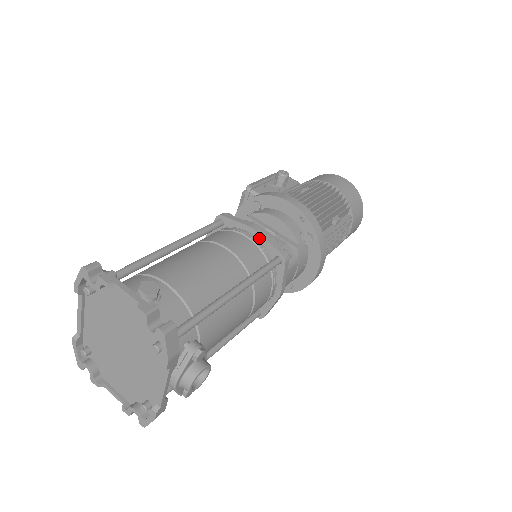
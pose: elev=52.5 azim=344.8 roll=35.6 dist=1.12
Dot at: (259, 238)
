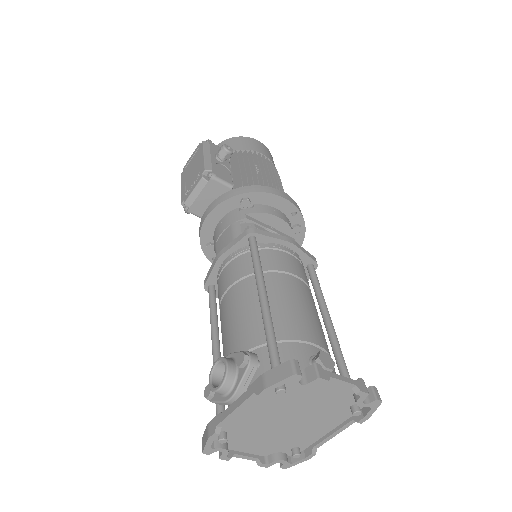
Dot at: (296, 251)
